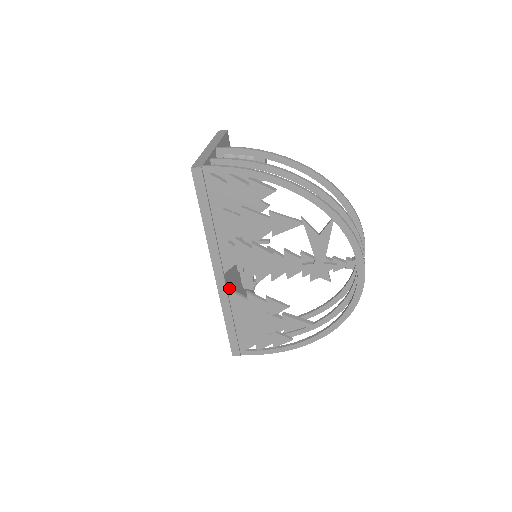
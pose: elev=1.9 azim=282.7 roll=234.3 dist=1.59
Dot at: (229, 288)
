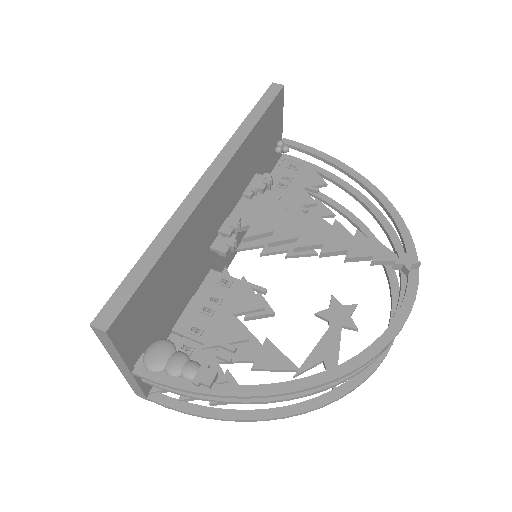
Dot at: (238, 250)
